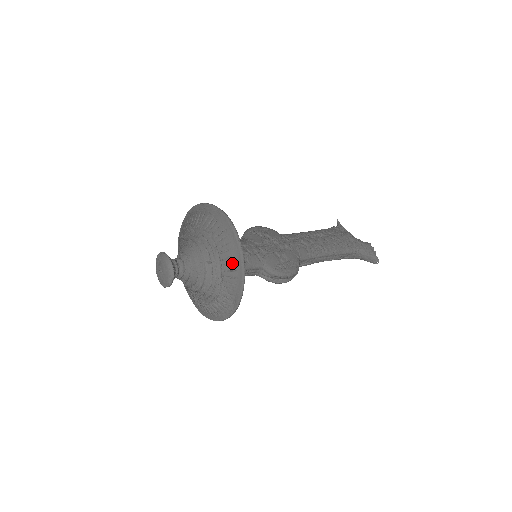
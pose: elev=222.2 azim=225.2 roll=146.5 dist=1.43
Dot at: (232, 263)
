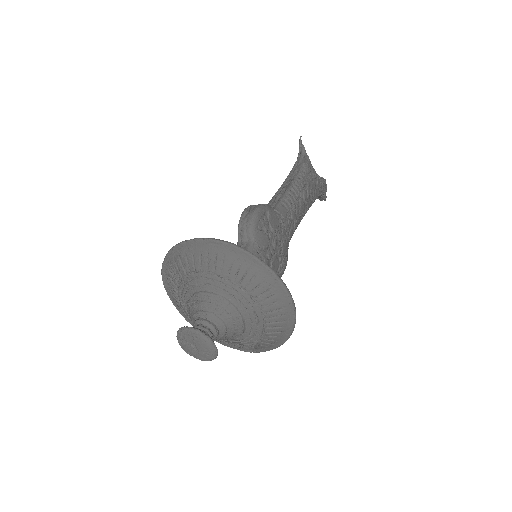
Dot at: (277, 336)
